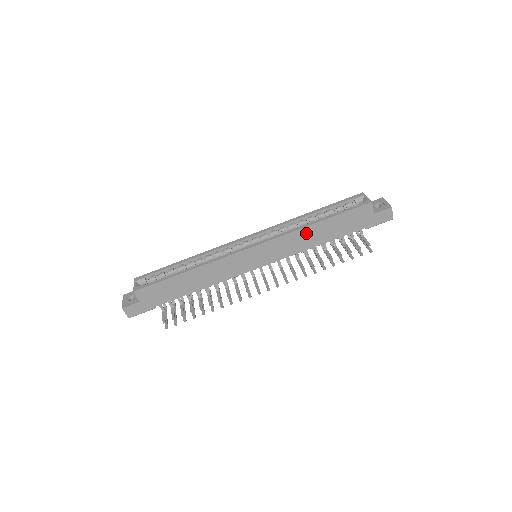
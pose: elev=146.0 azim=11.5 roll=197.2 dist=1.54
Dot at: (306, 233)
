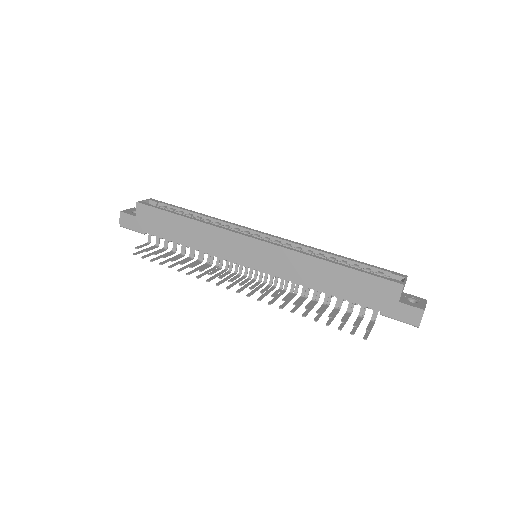
Dot at: (313, 265)
